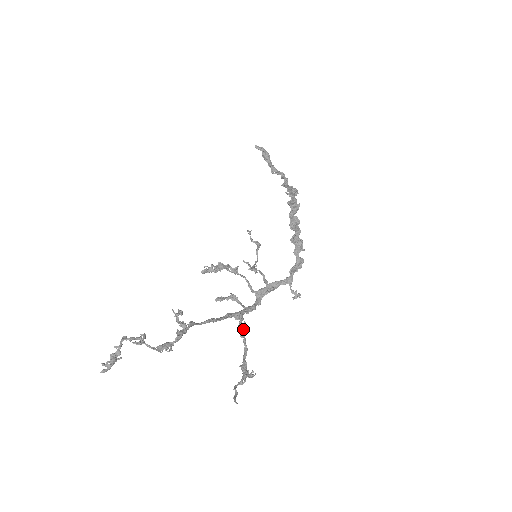
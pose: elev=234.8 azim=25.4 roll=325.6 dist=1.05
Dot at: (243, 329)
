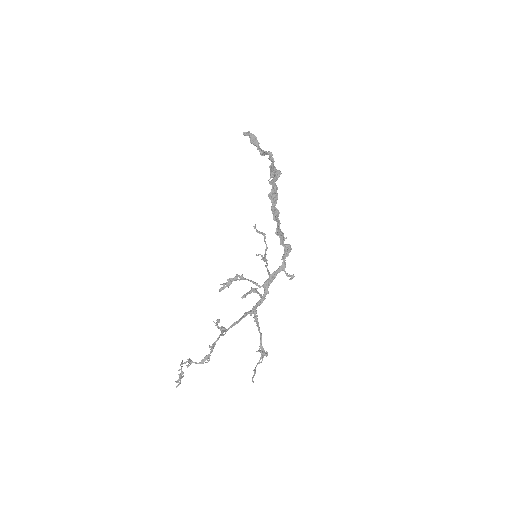
Dot at: (257, 321)
